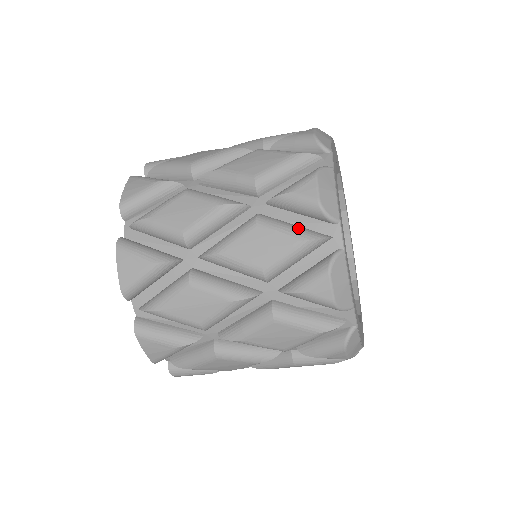
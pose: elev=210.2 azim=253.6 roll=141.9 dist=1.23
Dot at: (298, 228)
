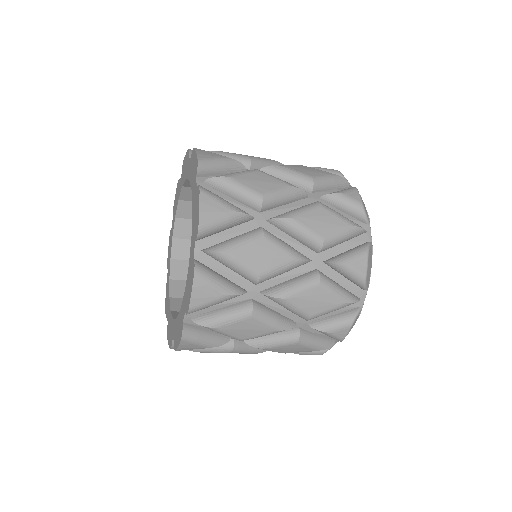
Dot at: (344, 291)
